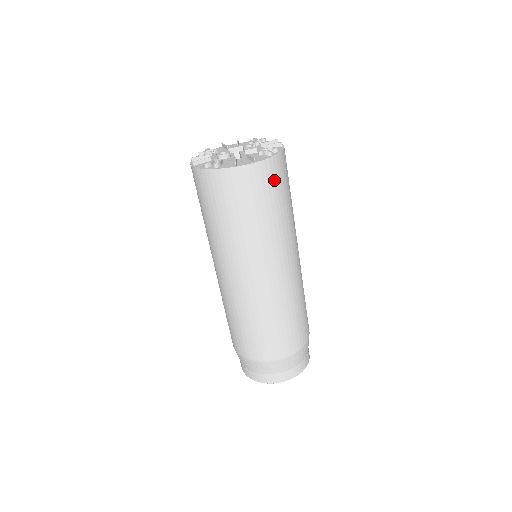
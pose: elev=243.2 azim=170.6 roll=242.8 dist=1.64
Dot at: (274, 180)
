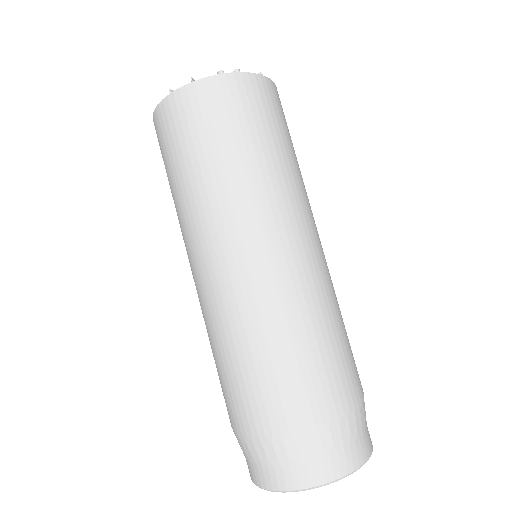
Dot at: occluded
